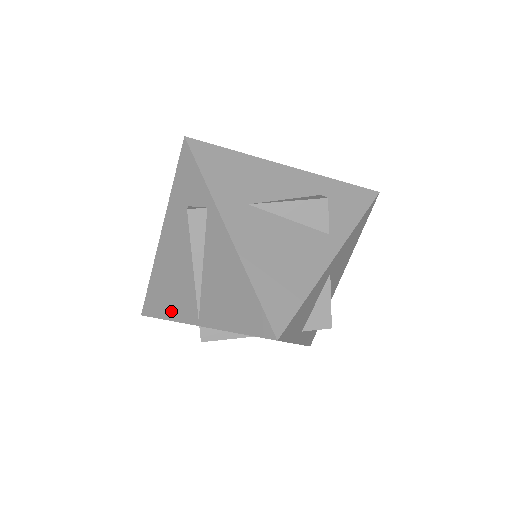
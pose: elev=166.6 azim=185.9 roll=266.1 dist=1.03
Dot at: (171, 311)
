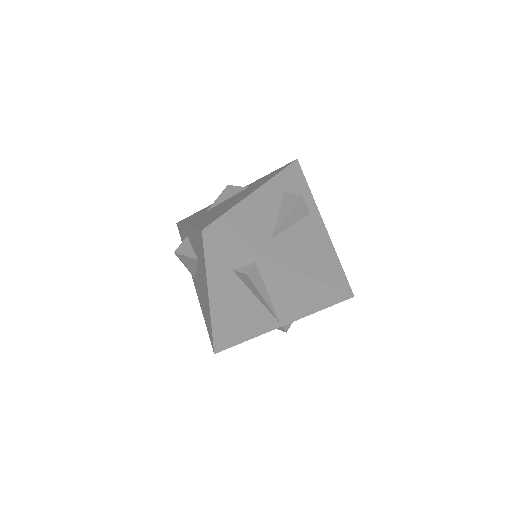
Dot at: (248, 334)
